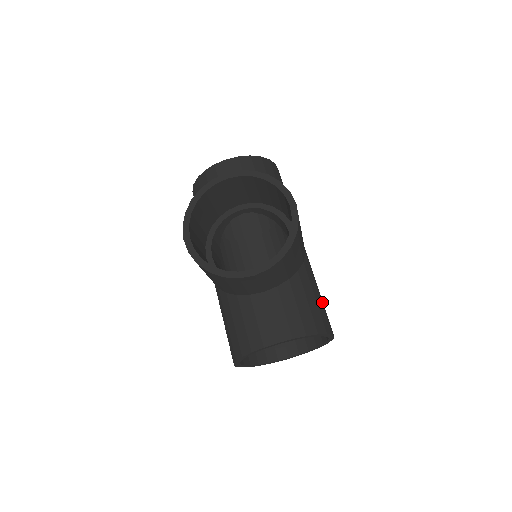
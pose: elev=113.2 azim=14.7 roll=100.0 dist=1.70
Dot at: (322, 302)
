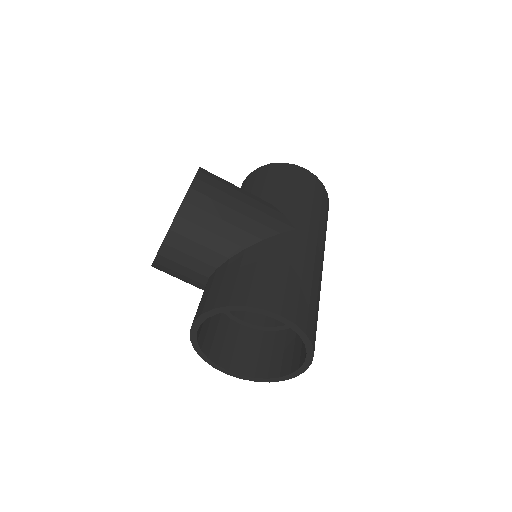
Dot at: (279, 279)
